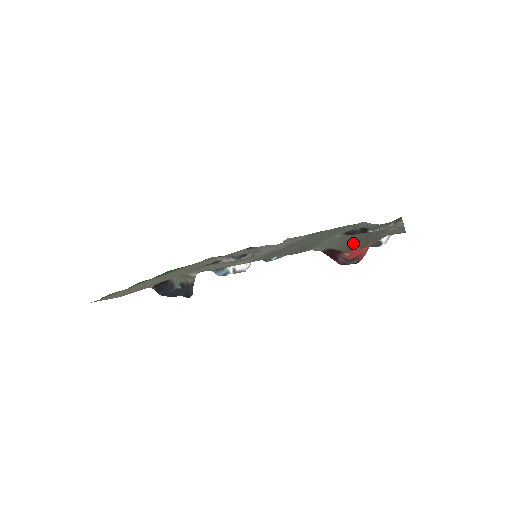
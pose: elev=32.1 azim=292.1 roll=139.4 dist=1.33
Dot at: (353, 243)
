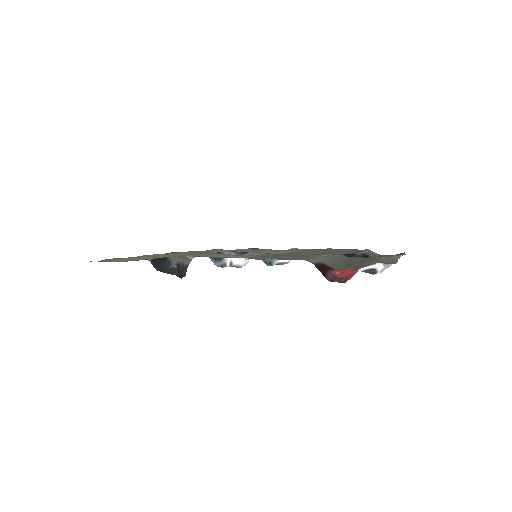
Dot at: (347, 264)
